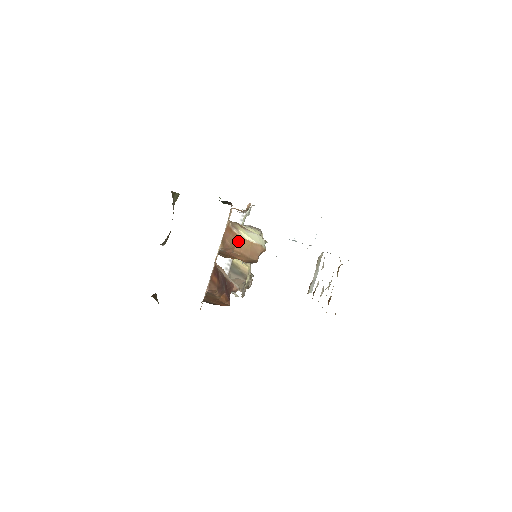
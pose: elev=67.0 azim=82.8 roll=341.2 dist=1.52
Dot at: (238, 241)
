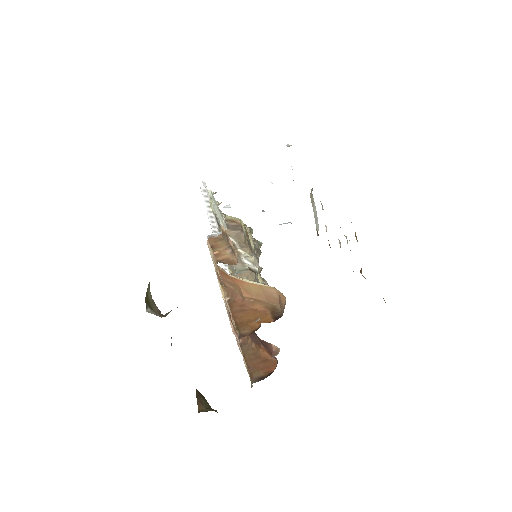
Dot at: (242, 286)
